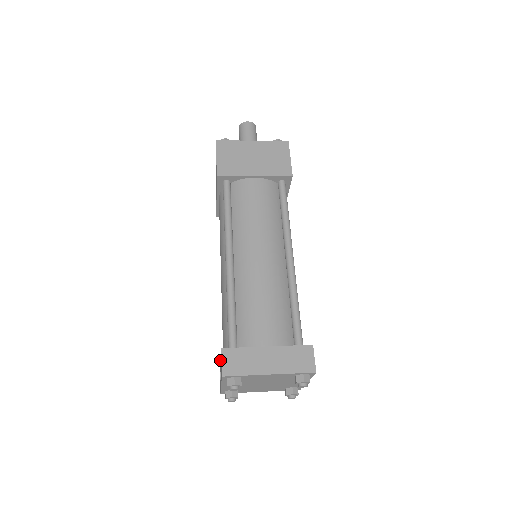
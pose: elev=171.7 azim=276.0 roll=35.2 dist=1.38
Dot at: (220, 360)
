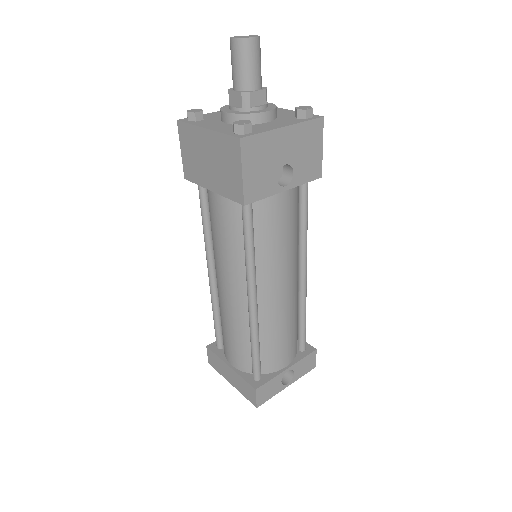
Dot at: occluded
